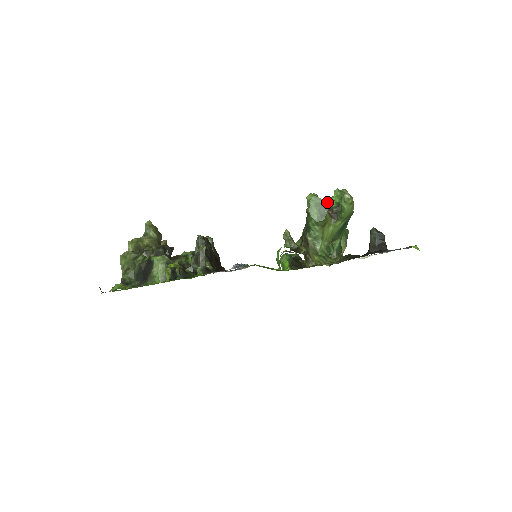
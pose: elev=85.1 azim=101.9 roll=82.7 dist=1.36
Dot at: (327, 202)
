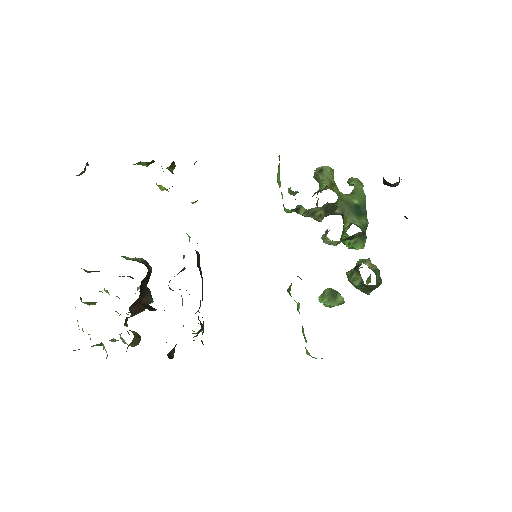
Dot at: occluded
